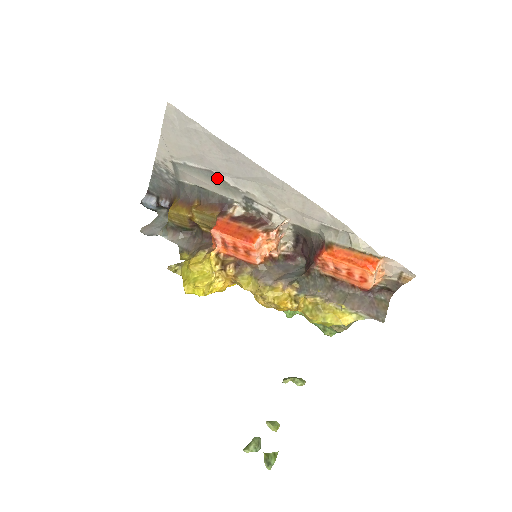
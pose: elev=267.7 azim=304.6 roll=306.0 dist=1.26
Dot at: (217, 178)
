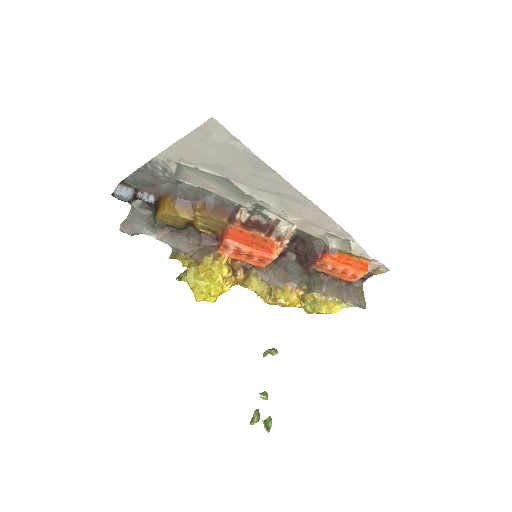
Dot at: (232, 186)
